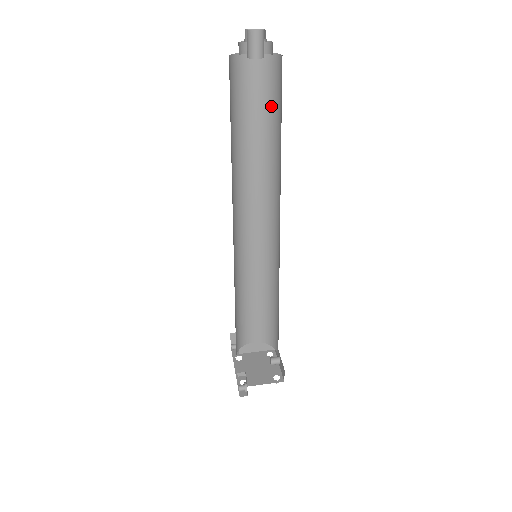
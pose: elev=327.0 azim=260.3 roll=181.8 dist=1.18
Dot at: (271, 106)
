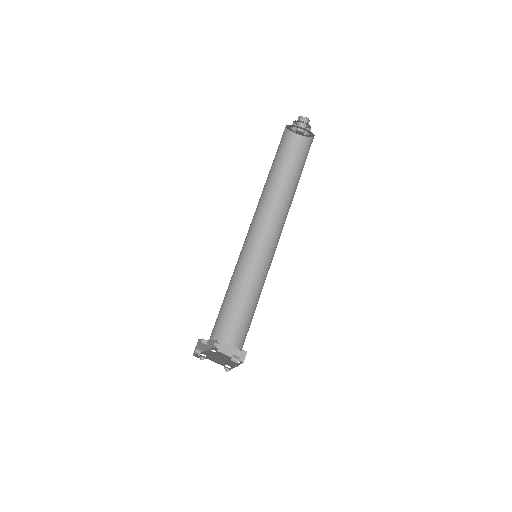
Dot at: (302, 166)
